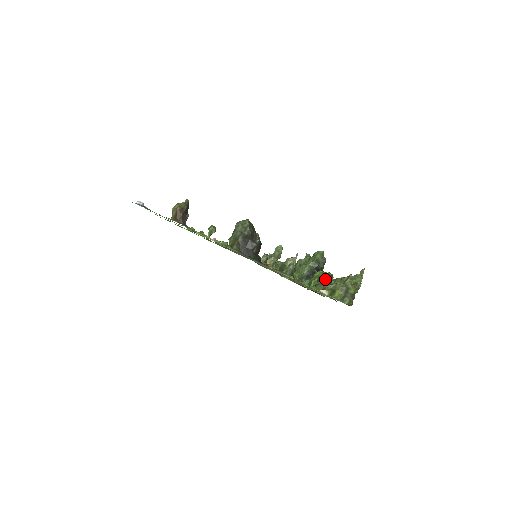
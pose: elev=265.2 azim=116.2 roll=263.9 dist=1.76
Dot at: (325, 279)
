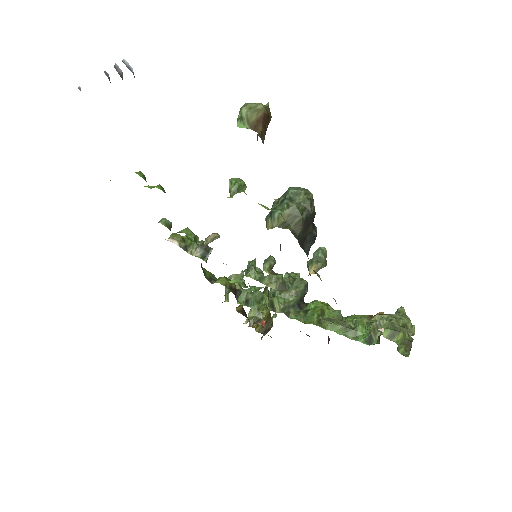
Dot at: occluded
